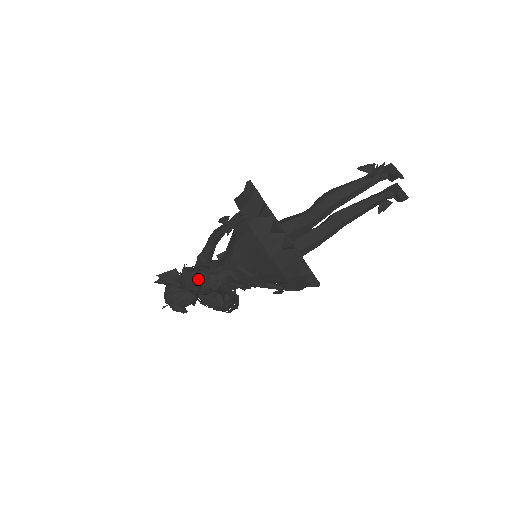
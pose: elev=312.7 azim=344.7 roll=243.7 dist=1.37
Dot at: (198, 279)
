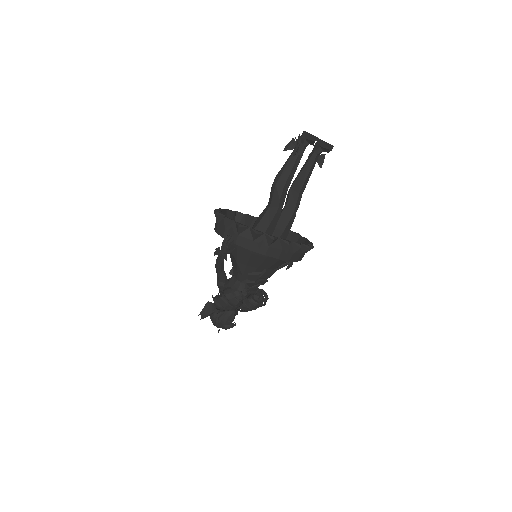
Dot at: (228, 301)
